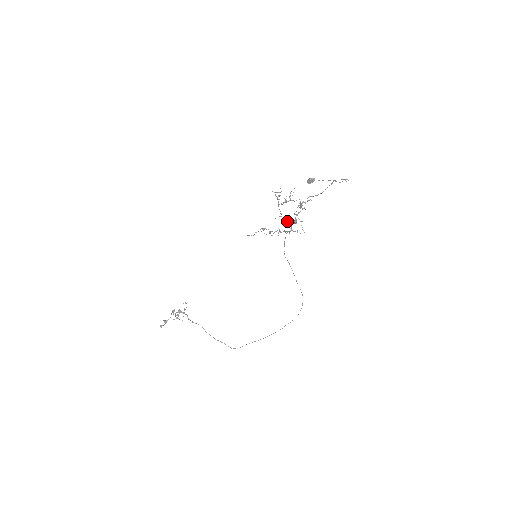
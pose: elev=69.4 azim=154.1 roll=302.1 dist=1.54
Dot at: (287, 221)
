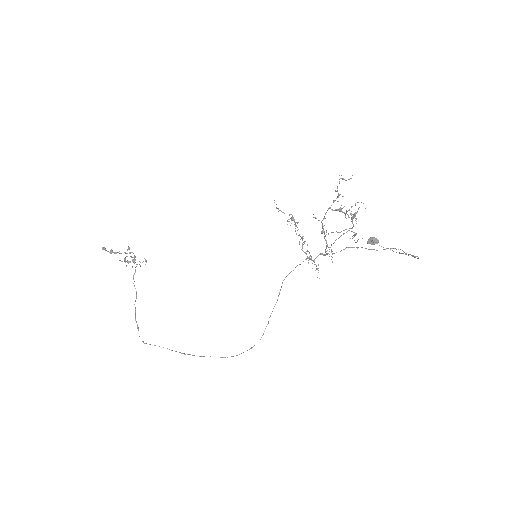
Dot at: (323, 230)
